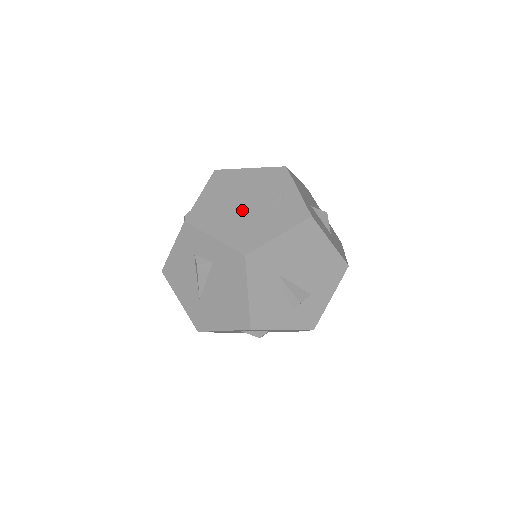
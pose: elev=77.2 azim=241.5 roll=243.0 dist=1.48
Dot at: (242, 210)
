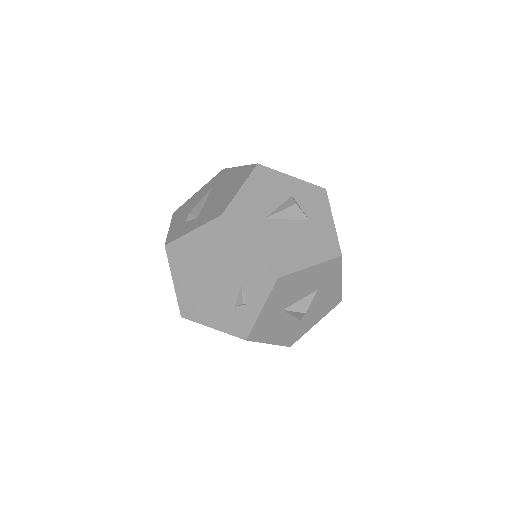
Dot at: (207, 281)
